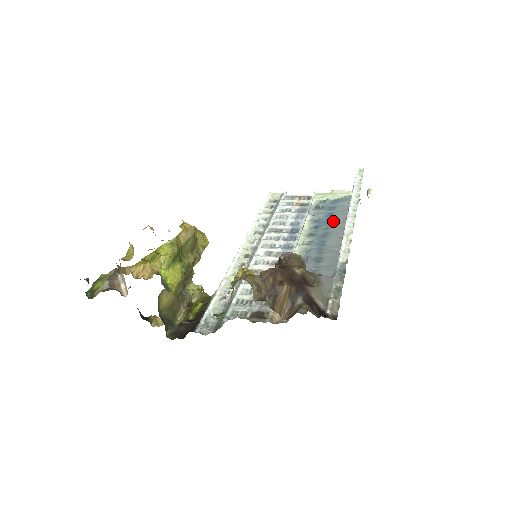
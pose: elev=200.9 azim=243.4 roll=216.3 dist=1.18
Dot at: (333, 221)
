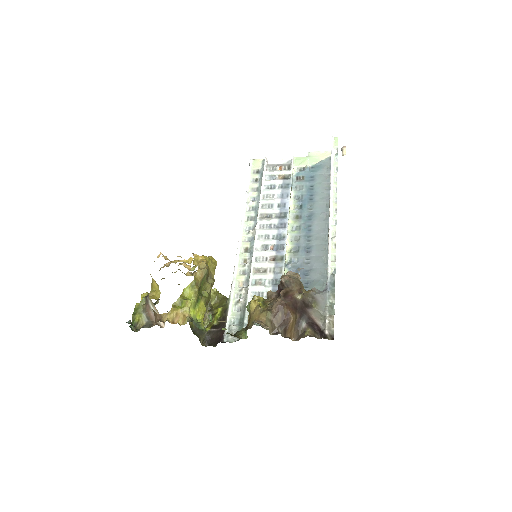
Dot at: (315, 198)
